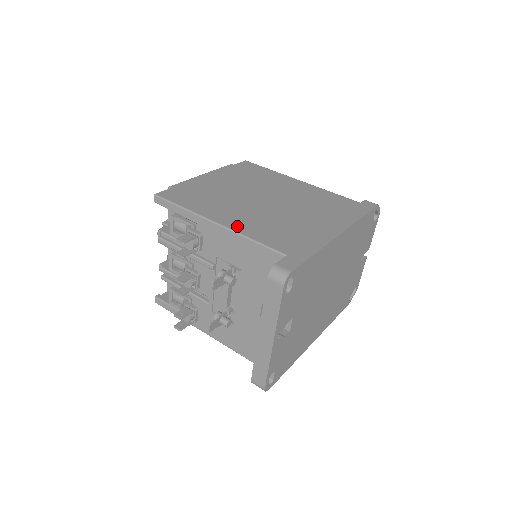
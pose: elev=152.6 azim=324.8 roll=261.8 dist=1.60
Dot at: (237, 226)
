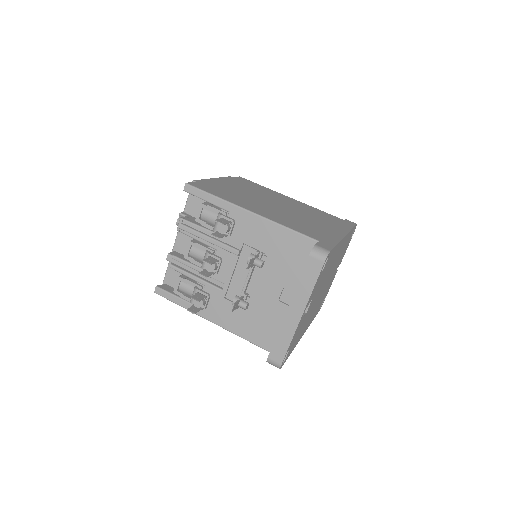
Dot at: (269, 216)
